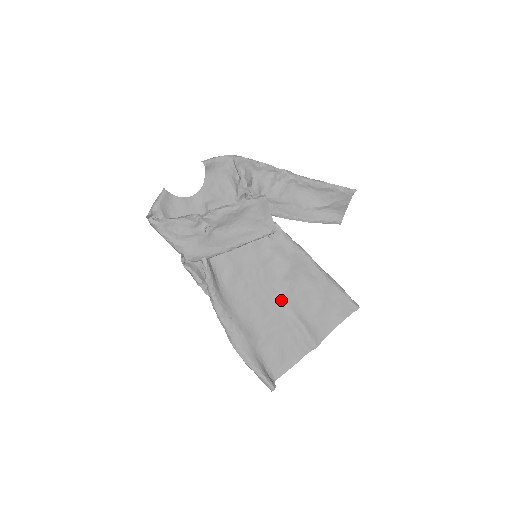
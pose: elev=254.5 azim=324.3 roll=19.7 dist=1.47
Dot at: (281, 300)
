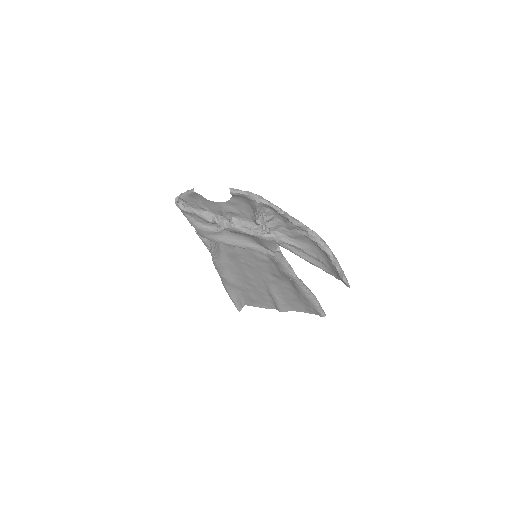
Dot at: (266, 282)
